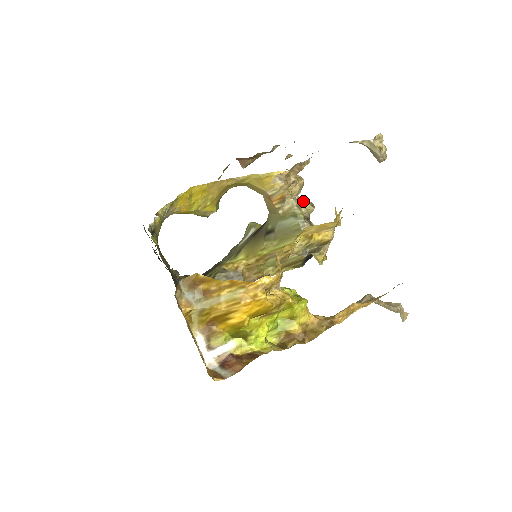
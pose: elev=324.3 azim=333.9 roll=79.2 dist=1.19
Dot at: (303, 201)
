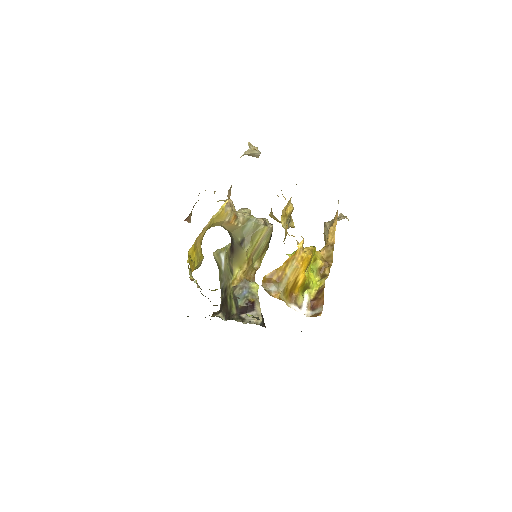
Dot at: (241, 211)
